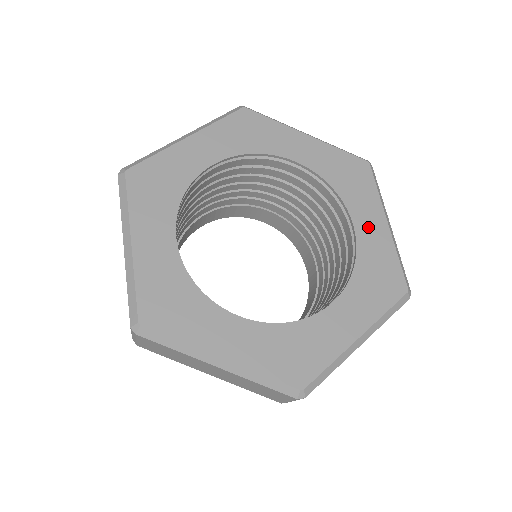
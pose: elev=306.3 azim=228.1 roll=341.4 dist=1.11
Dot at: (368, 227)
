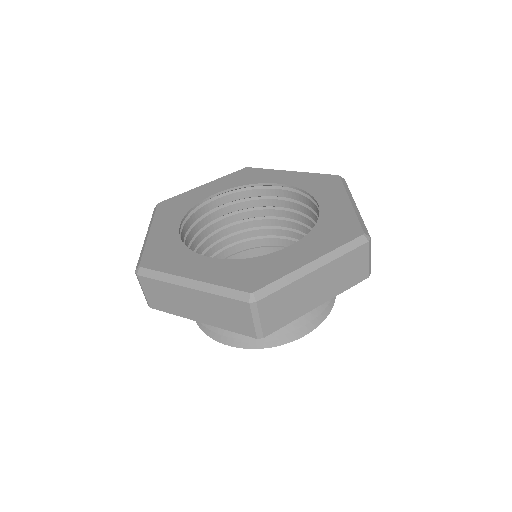
Dot at: (332, 205)
